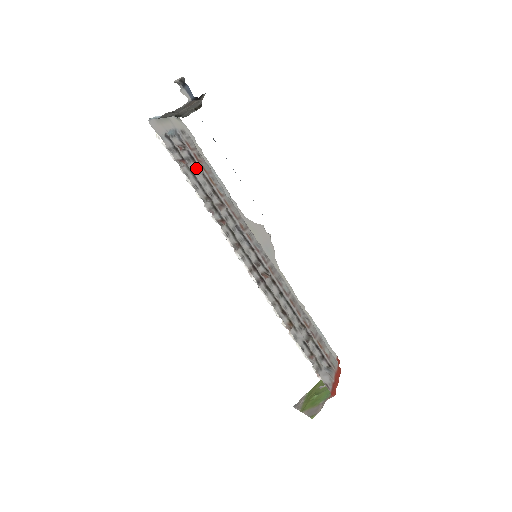
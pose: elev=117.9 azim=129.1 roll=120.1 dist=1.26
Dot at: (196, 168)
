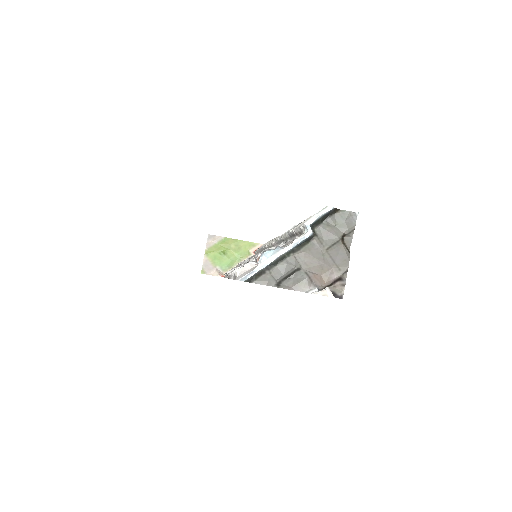
Dot at: occluded
